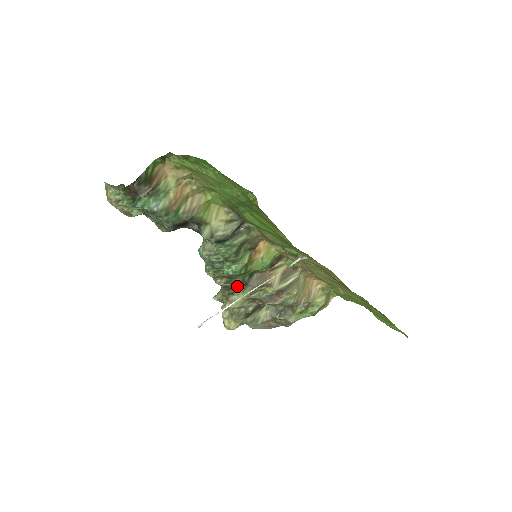
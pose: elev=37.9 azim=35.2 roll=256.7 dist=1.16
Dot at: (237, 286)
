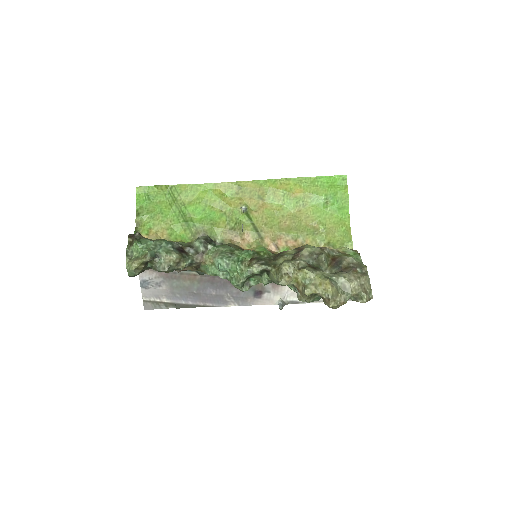
Dot at: (267, 259)
